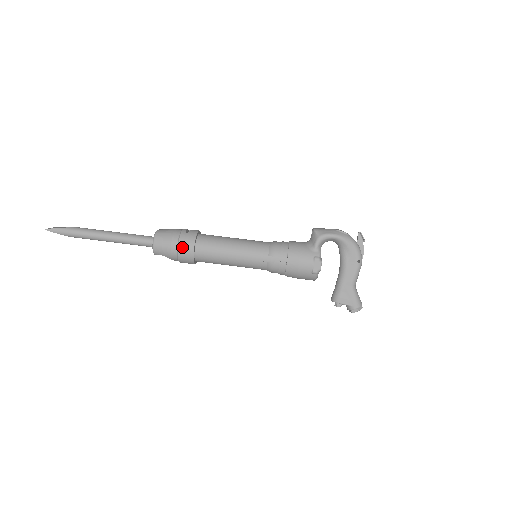
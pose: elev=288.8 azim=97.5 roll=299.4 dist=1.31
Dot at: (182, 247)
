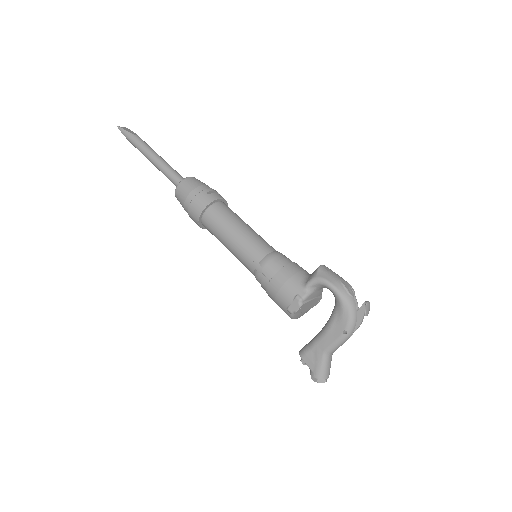
Dot at: (193, 205)
